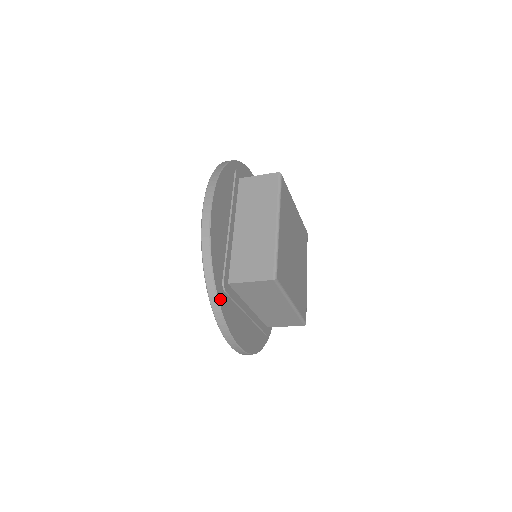
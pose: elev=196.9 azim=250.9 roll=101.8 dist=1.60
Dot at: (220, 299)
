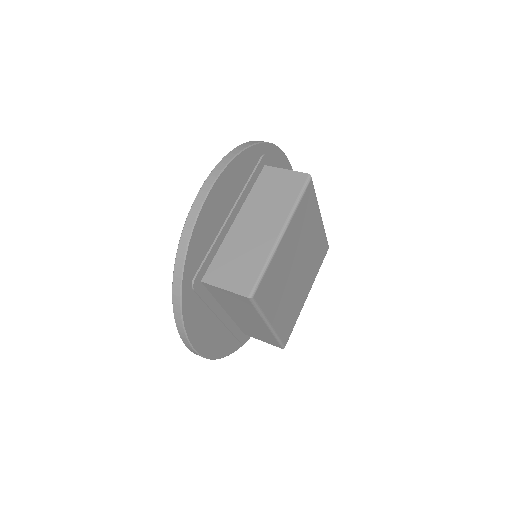
Dot at: (244, 341)
